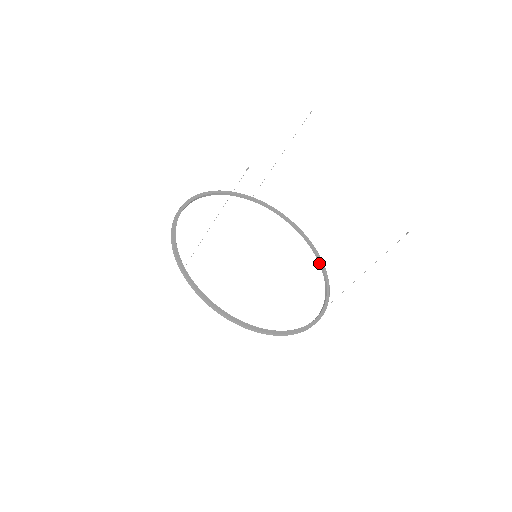
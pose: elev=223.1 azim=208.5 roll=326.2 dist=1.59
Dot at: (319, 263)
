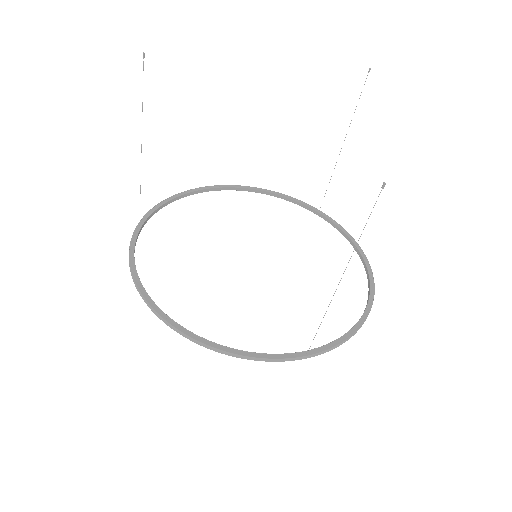
Dot at: occluded
